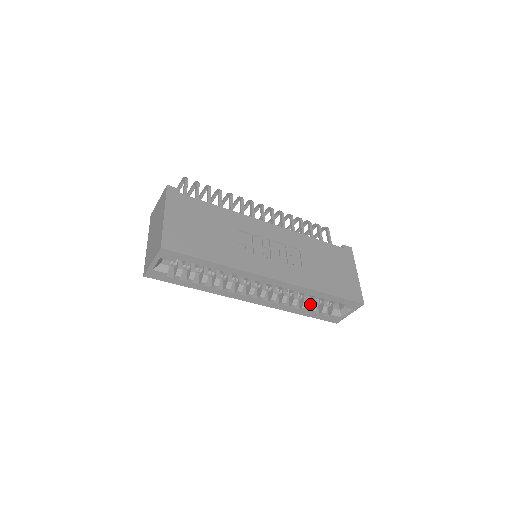
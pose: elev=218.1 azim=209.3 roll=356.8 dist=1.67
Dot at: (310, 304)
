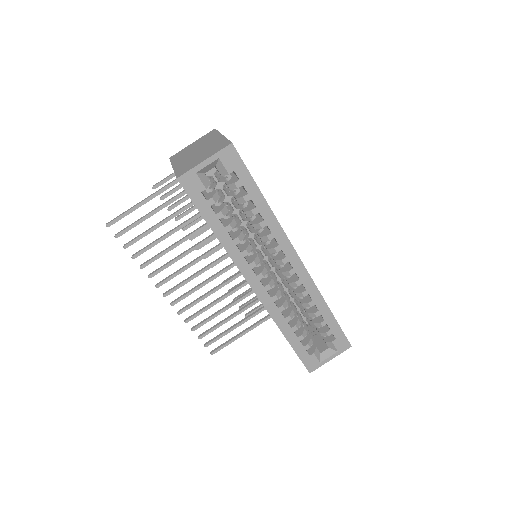
Dot at: (298, 330)
